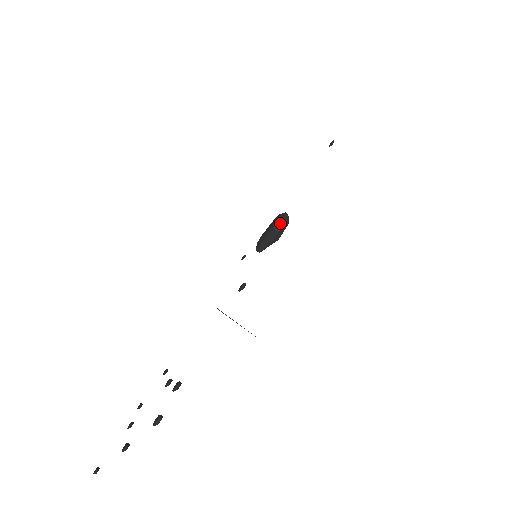
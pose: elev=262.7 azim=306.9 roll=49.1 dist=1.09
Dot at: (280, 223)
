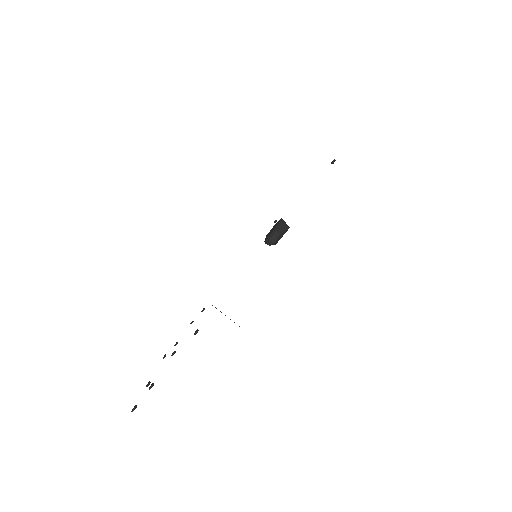
Dot at: (269, 241)
